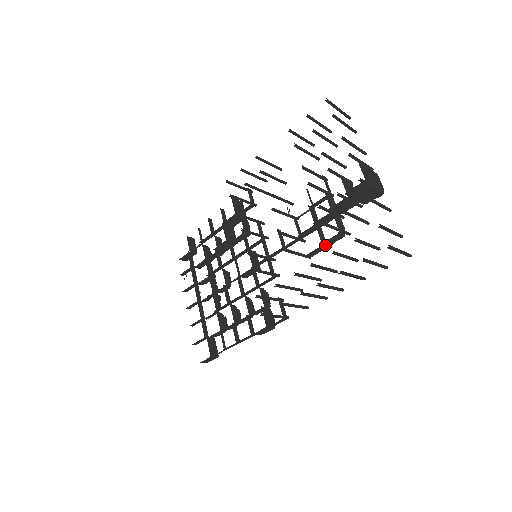
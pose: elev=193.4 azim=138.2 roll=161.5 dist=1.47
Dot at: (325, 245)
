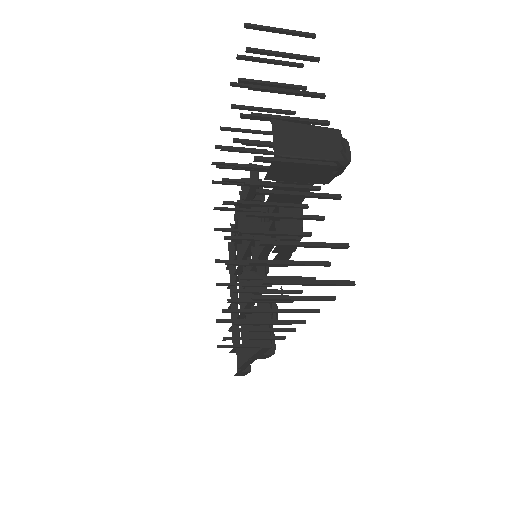
Dot at: (283, 252)
